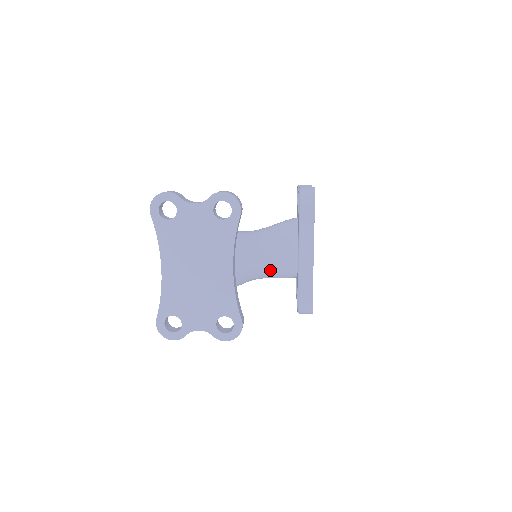
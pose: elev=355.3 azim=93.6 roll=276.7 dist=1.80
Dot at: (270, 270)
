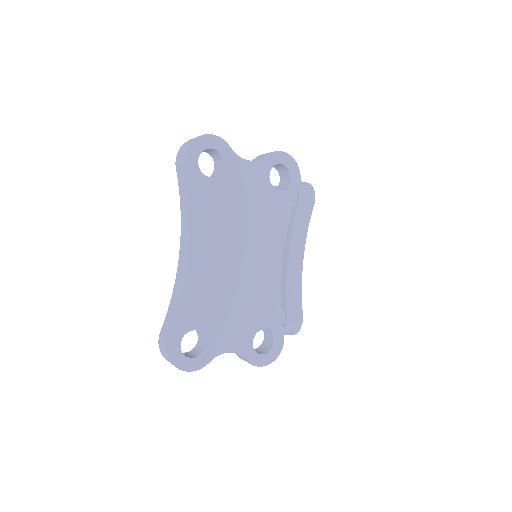
Dot at: occluded
